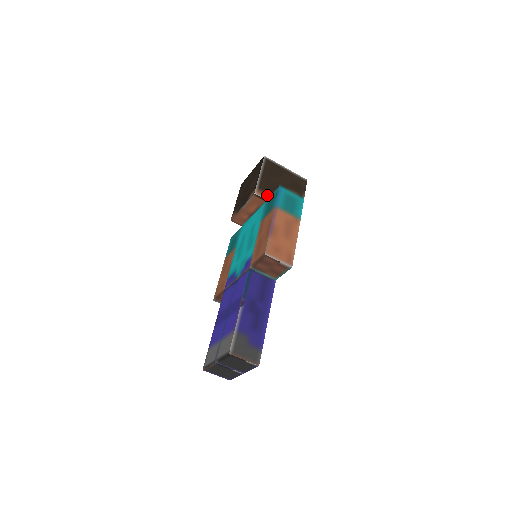
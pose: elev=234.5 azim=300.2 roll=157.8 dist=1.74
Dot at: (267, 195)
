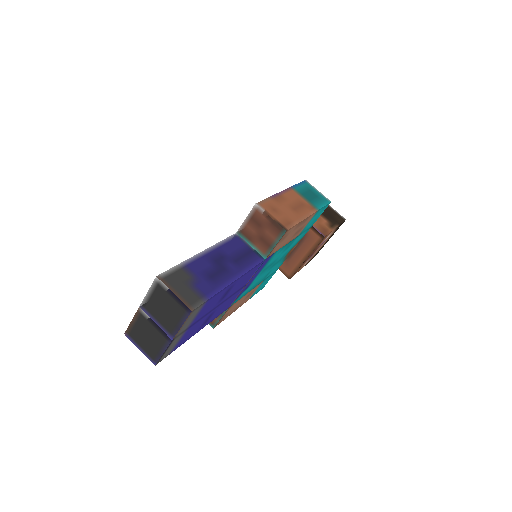
Dot at: occluded
